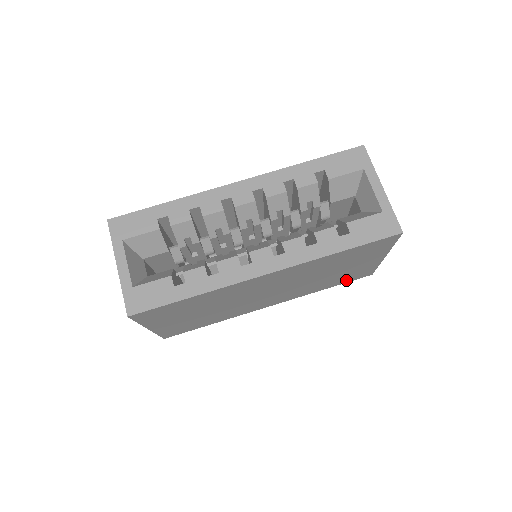
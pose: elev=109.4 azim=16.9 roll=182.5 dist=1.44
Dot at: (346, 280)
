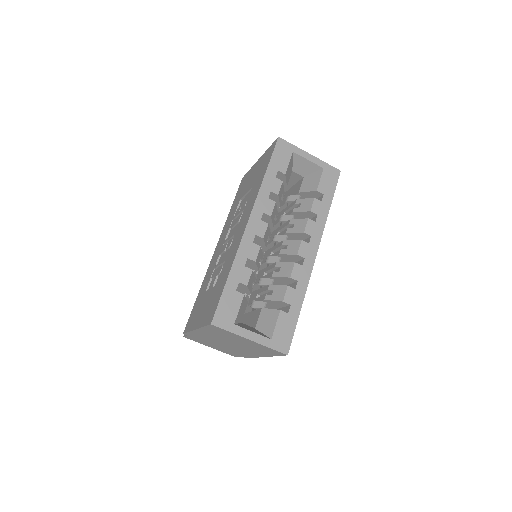
Dot at: occluded
